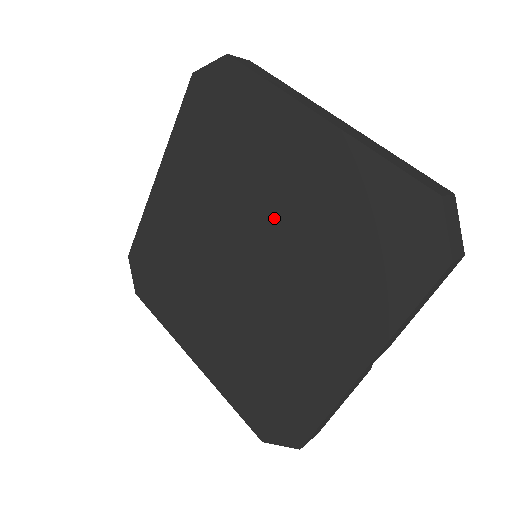
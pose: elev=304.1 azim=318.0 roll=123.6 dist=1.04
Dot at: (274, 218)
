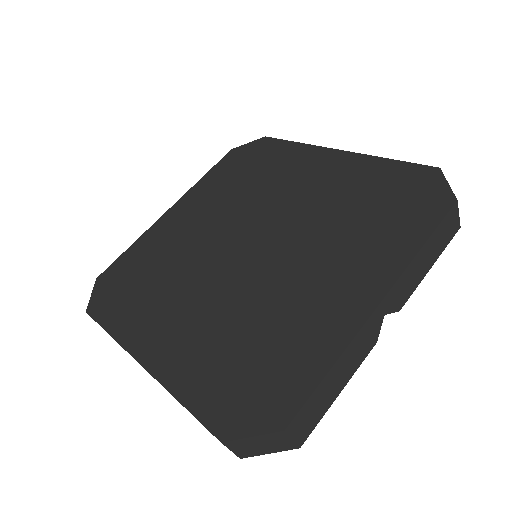
Dot at: (288, 210)
